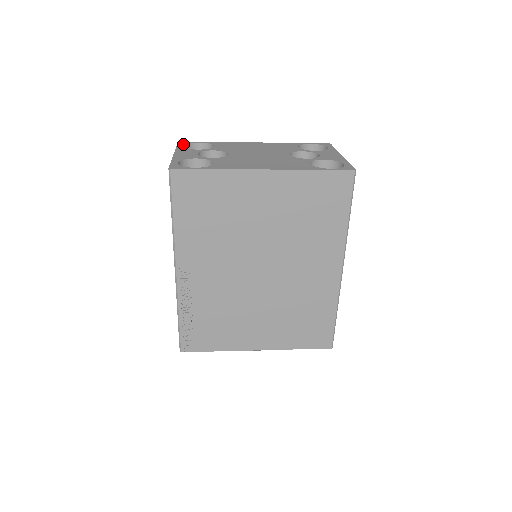
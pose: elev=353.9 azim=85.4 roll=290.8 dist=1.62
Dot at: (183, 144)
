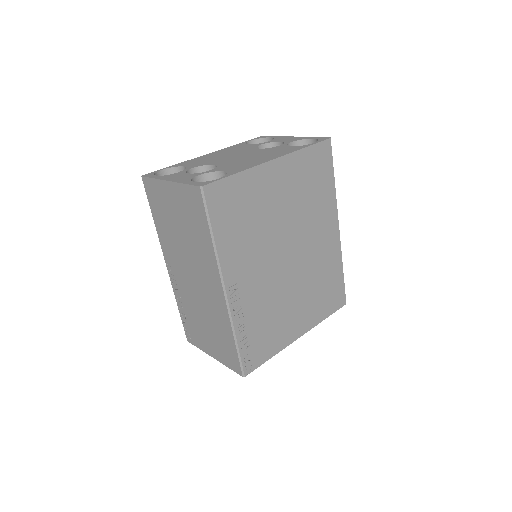
Dot at: (152, 175)
